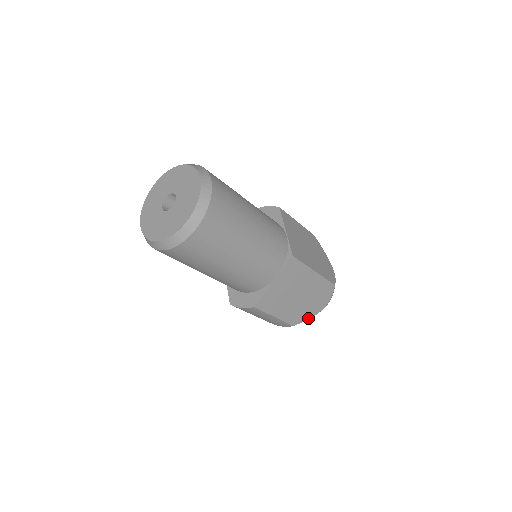
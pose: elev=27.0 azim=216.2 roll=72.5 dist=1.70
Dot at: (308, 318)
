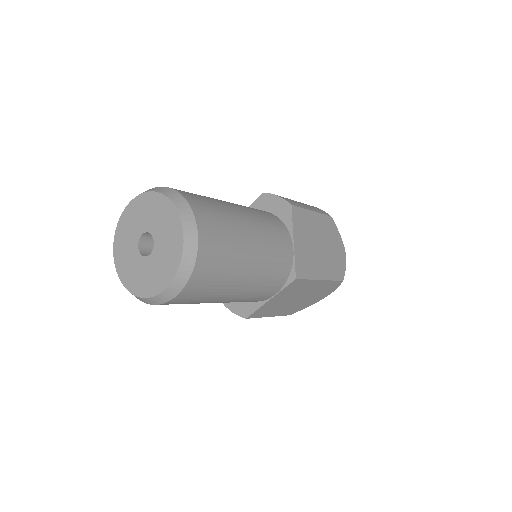
Dot at: (307, 306)
